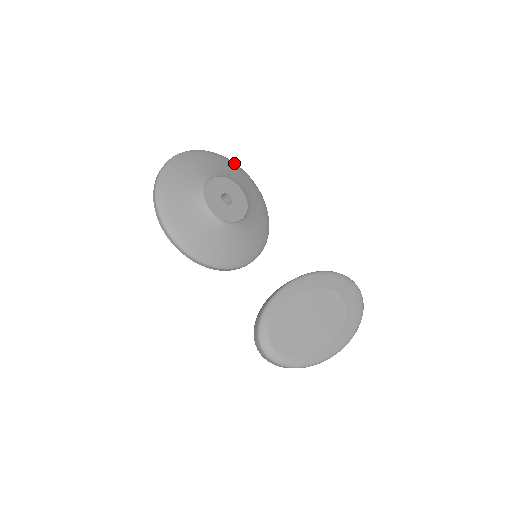
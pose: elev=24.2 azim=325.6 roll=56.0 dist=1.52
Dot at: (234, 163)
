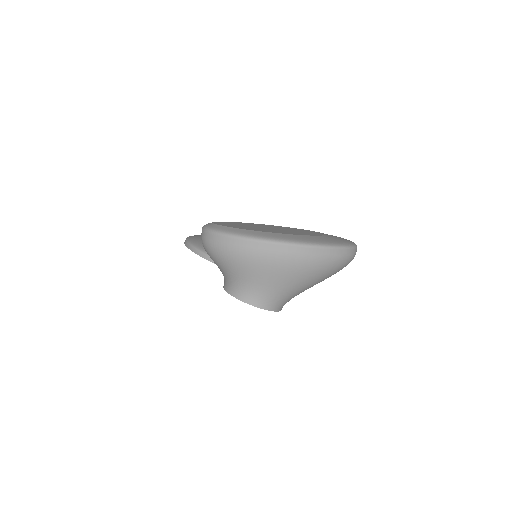
Dot at: occluded
